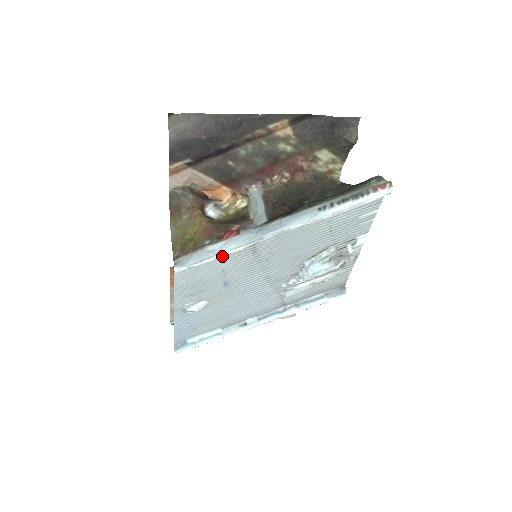
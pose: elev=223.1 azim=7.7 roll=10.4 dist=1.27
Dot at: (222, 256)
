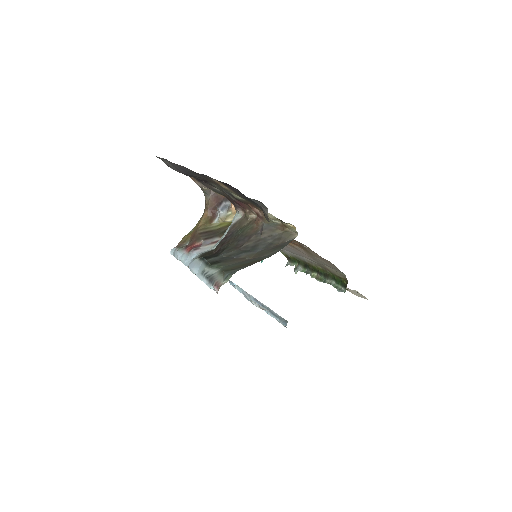
Dot at: occluded
